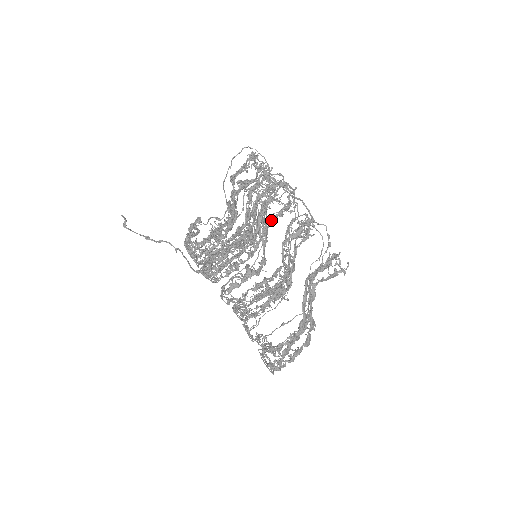
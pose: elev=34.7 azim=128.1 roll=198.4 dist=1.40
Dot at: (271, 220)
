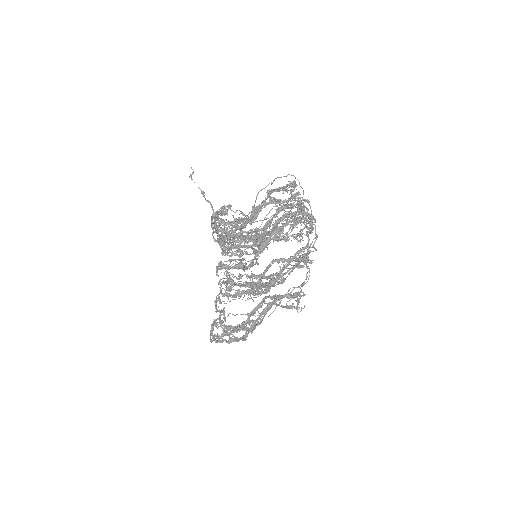
Dot at: (275, 239)
